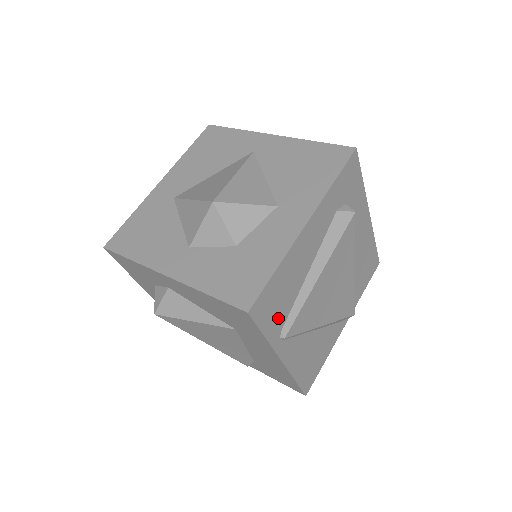
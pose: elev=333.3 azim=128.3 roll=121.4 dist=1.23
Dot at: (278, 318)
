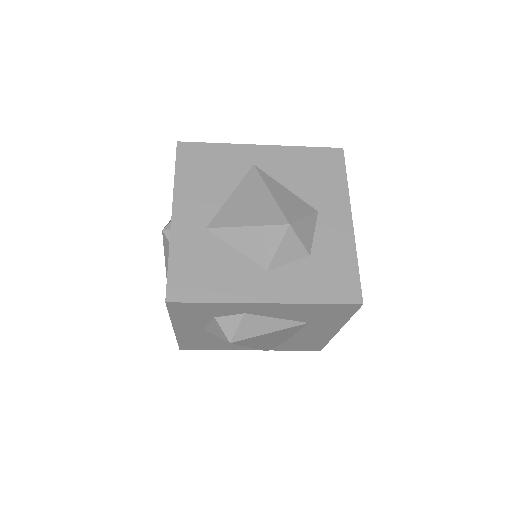
Dot at: occluded
